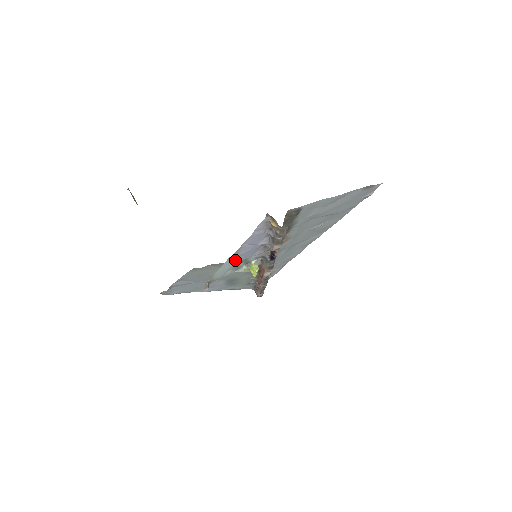
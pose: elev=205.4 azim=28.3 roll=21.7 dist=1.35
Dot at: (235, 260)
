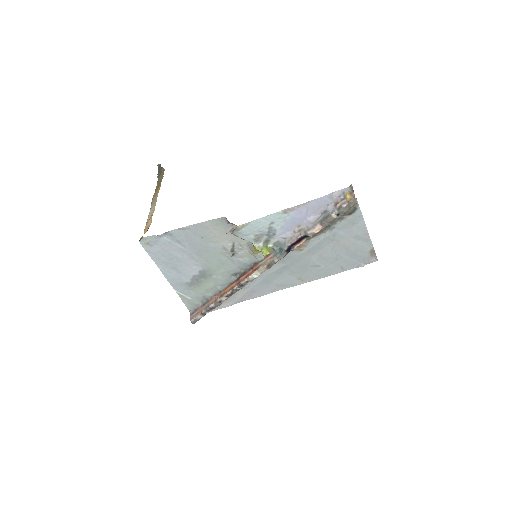
Dot at: (275, 222)
